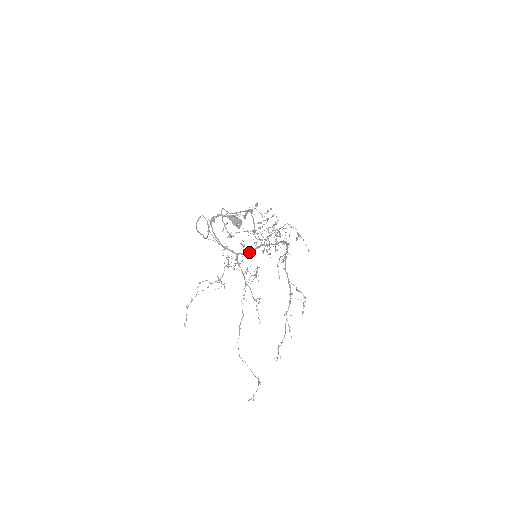
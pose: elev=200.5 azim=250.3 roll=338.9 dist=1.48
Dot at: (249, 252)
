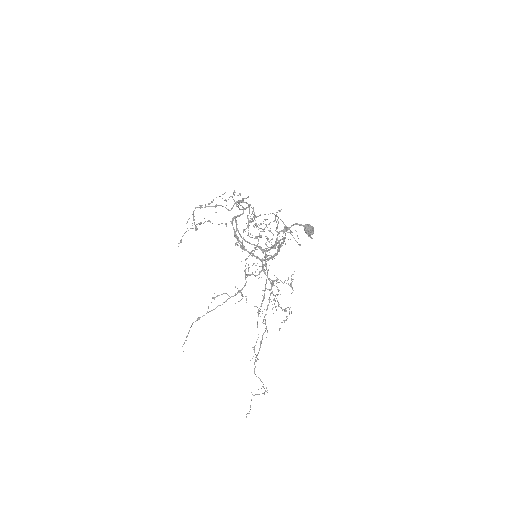
Dot at: (273, 256)
